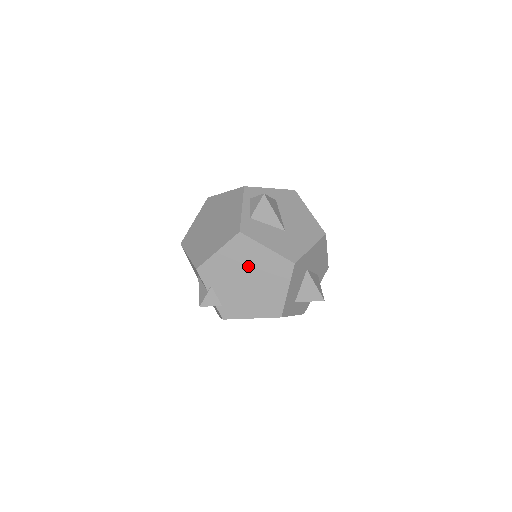
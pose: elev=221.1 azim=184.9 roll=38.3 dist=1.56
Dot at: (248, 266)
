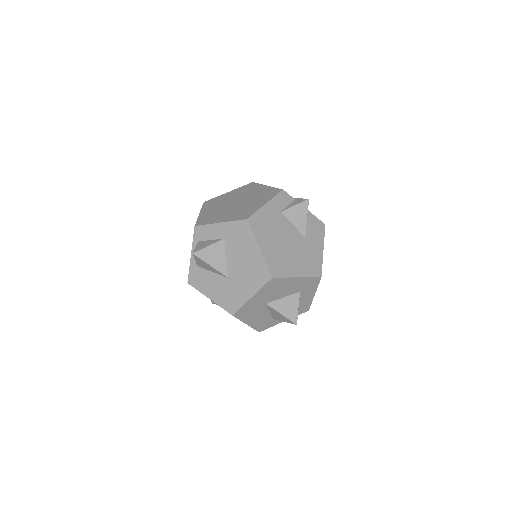
Dot at: occluded
